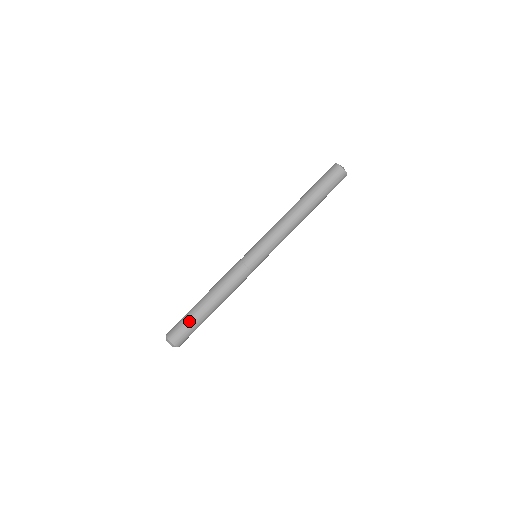
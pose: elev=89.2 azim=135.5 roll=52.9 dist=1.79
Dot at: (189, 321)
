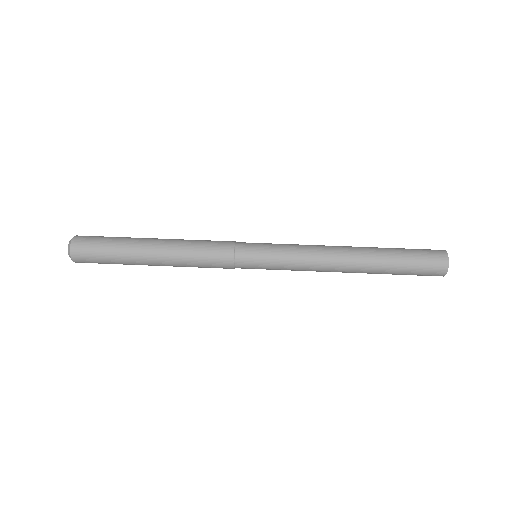
Dot at: (113, 249)
